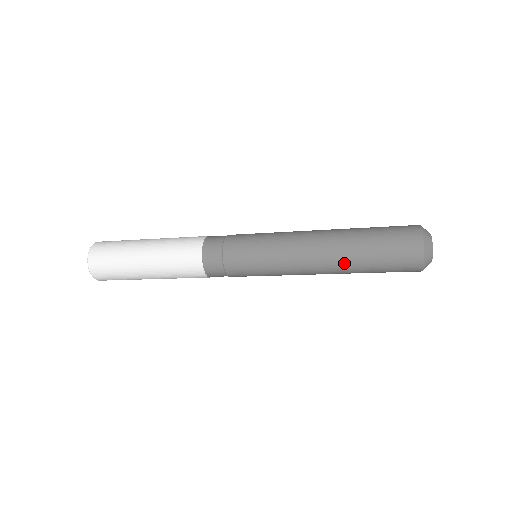
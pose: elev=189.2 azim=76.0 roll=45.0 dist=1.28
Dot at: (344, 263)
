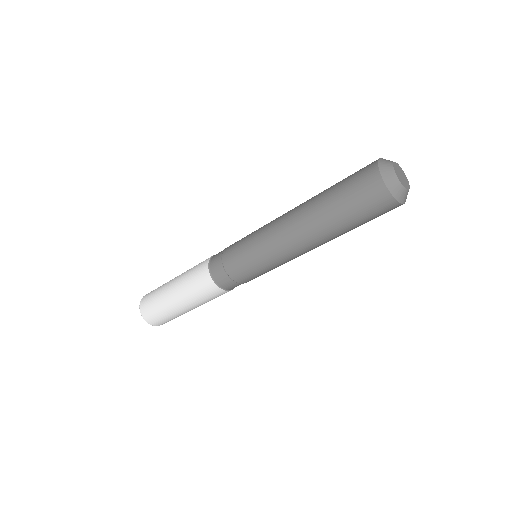
Dot at: (311, 211)
